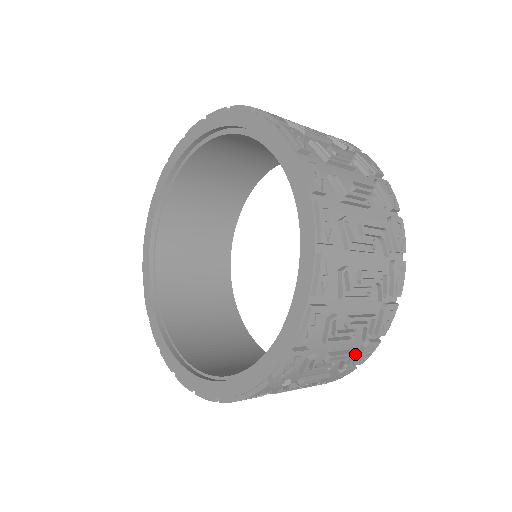
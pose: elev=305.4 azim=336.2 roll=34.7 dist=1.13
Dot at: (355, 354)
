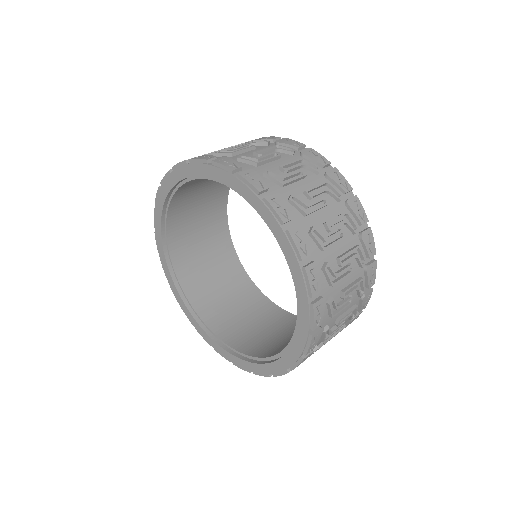
Dot at: occluded
